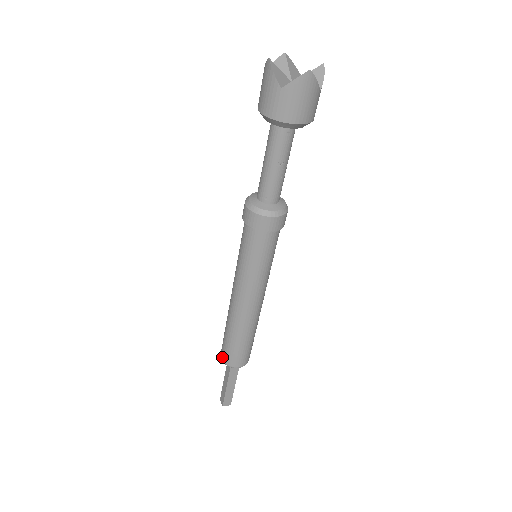
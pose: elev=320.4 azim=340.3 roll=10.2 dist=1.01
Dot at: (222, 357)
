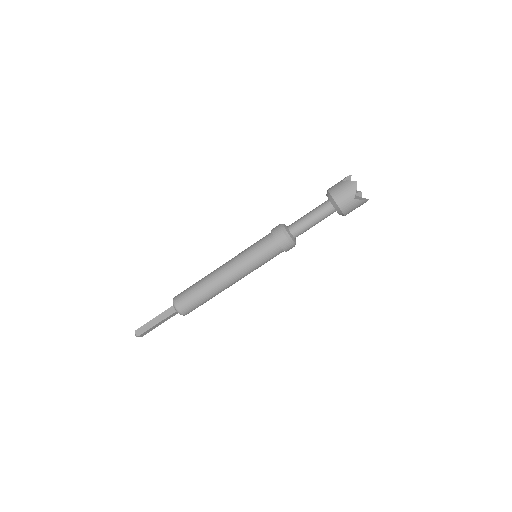
Dot at: (178, 305)
